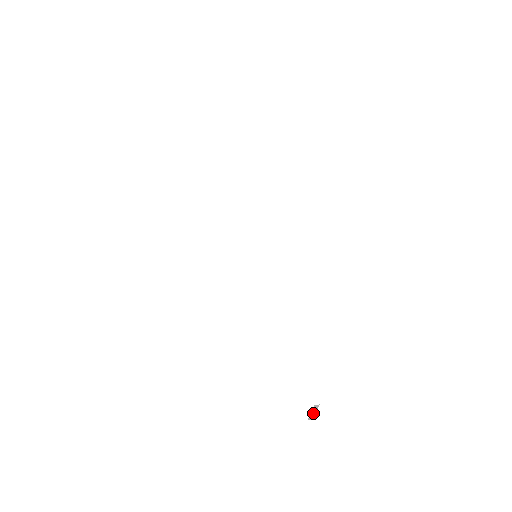
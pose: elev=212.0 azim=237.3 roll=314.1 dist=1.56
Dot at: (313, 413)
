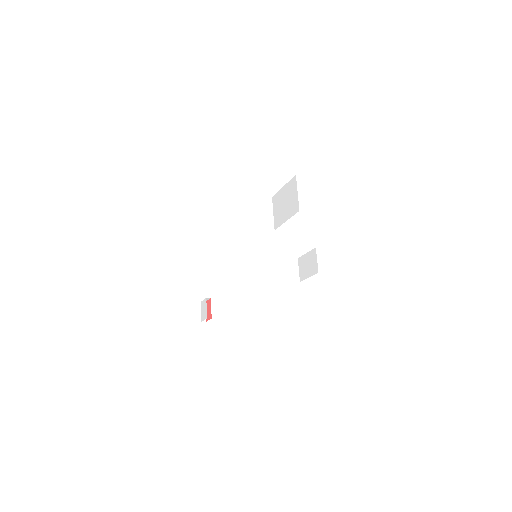
Dot at: occluded
